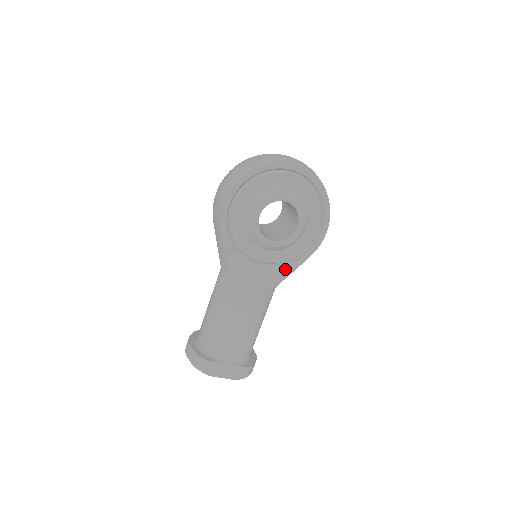
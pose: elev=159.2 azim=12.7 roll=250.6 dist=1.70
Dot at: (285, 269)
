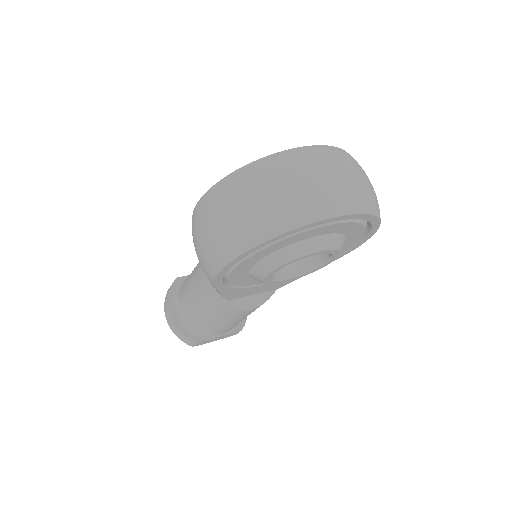
Dot at: occluded
